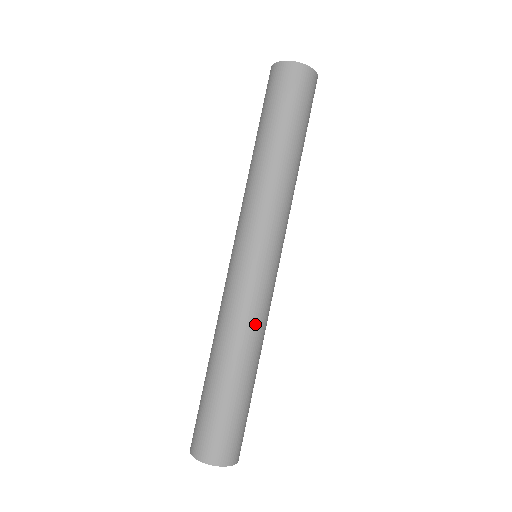
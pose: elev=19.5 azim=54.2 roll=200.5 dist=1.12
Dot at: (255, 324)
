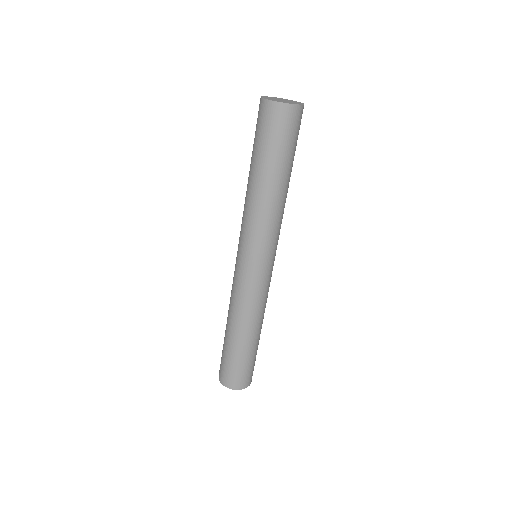
Dot at: (266, 302)
